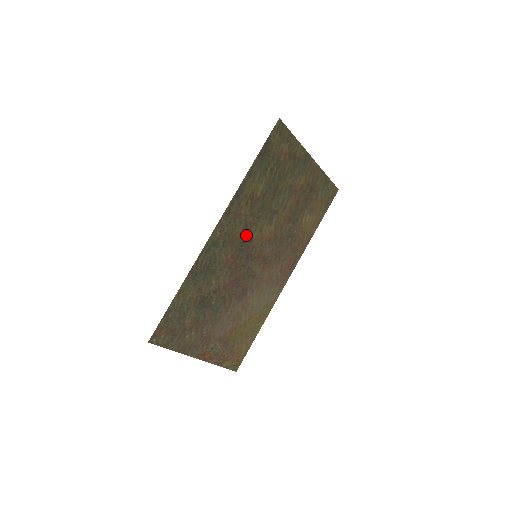
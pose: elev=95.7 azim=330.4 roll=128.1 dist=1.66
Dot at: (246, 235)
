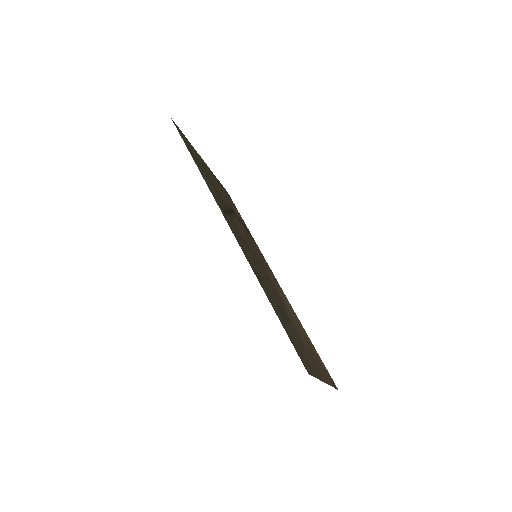
Dot at: occluded
